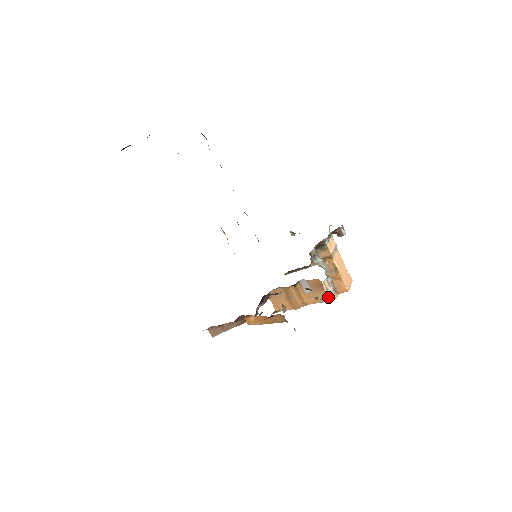
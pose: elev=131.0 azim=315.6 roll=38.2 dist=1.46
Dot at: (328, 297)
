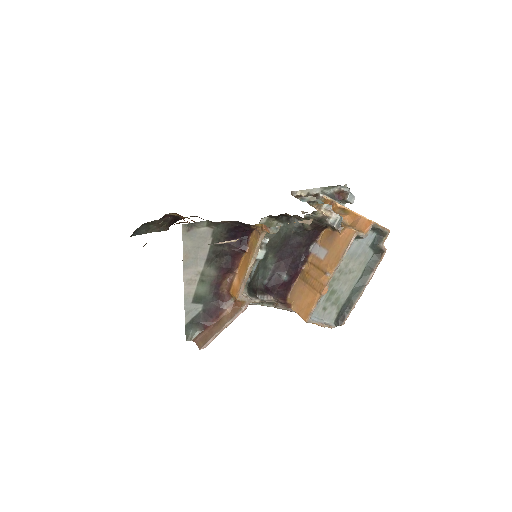
Dot at: (346, 239)
